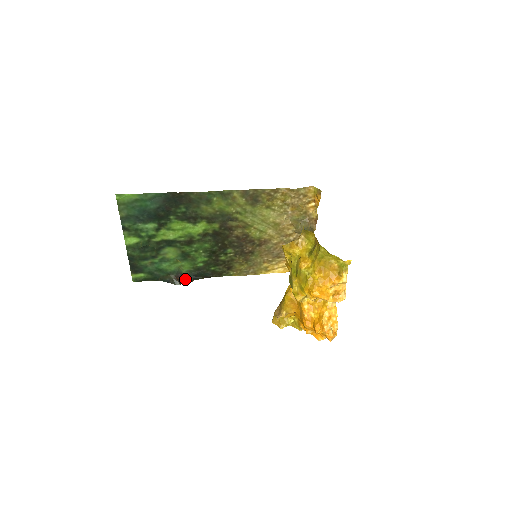
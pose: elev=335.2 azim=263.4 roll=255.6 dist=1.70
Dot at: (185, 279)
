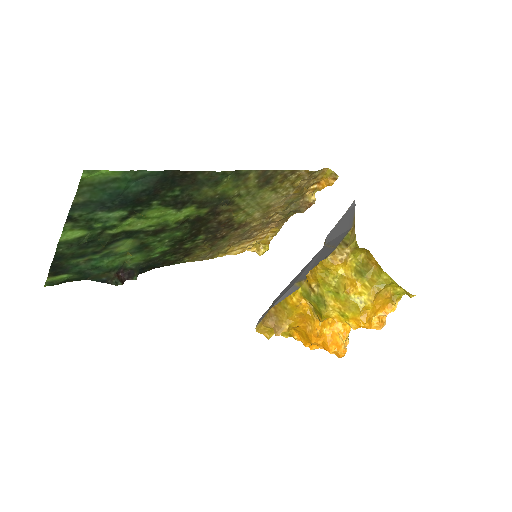
Dot at: (128, 275)
